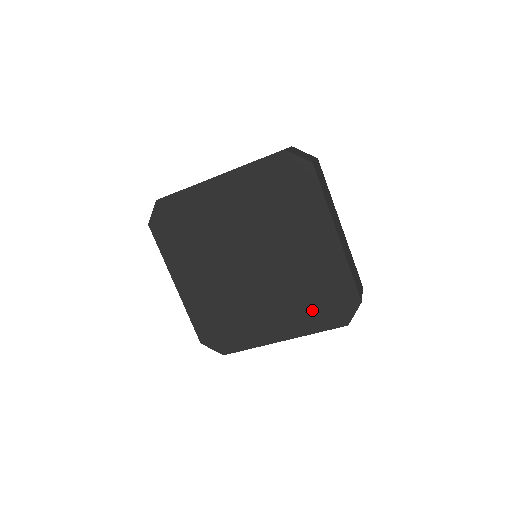
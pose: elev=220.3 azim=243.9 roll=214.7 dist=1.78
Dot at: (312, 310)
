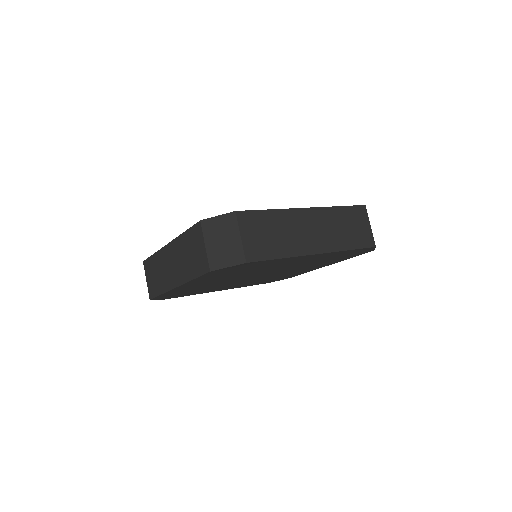
Dot at: occluded
